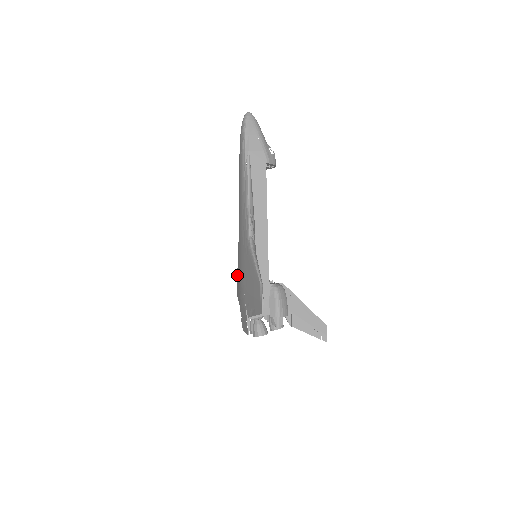
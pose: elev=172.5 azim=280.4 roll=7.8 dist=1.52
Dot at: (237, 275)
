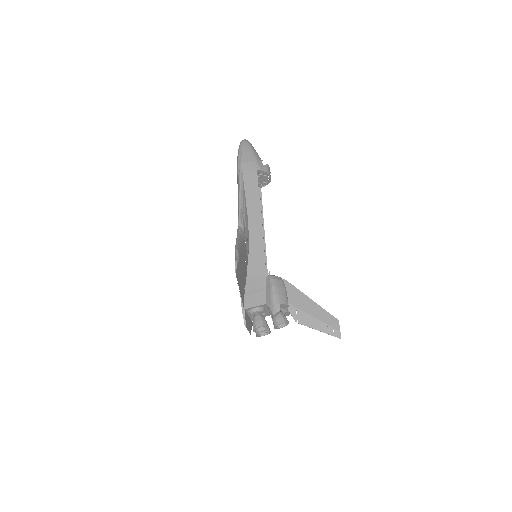
Dot at: occluded
